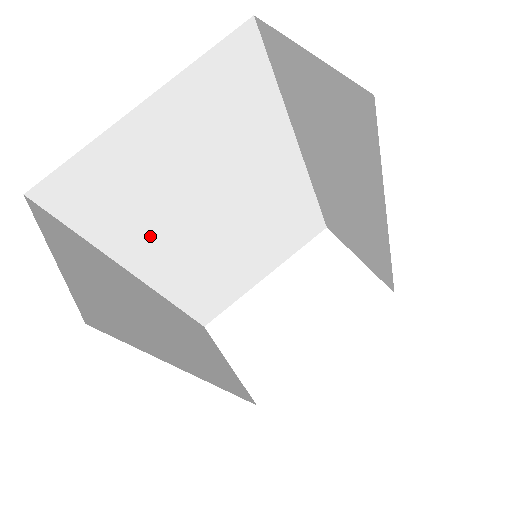
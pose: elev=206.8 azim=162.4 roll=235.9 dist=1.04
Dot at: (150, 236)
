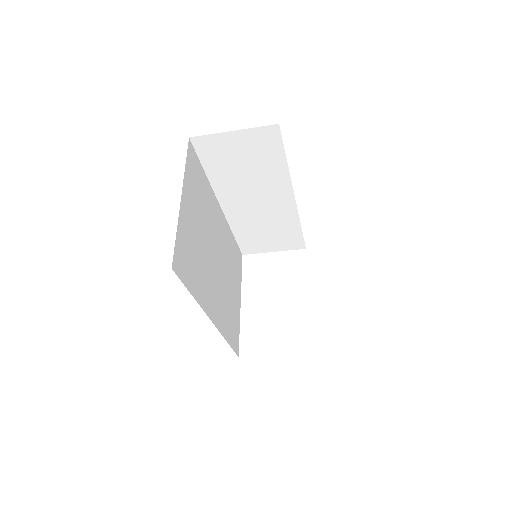
Dot at: (205, 284)
